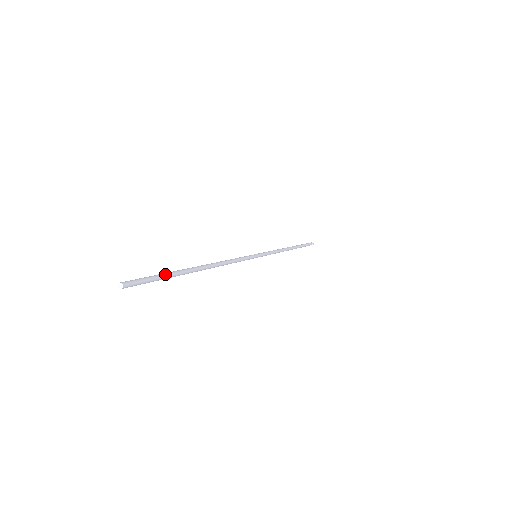
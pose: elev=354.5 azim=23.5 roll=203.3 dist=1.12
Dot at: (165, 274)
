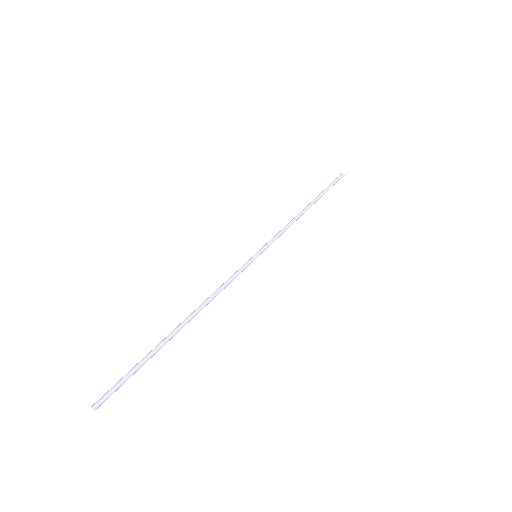
Dot at: (139, 364)
